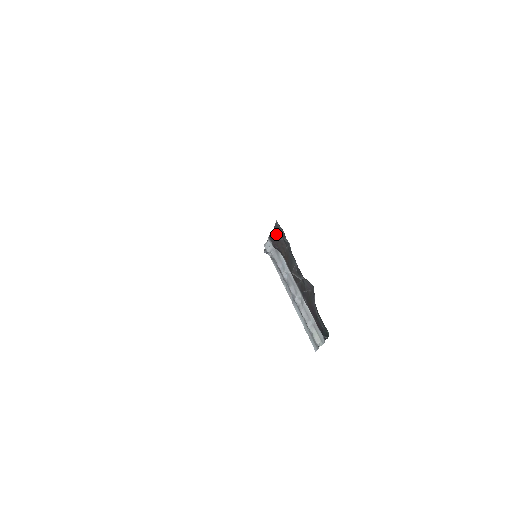
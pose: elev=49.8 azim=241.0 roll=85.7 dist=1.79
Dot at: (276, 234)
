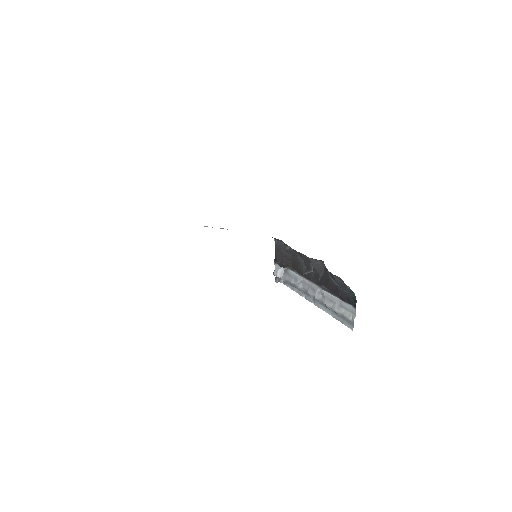
Dot at: (278, 252)
